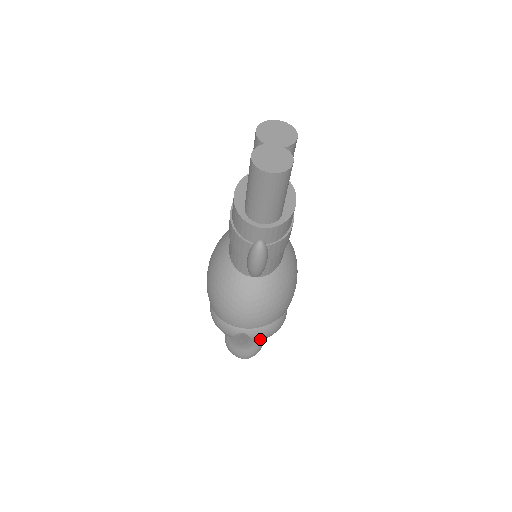
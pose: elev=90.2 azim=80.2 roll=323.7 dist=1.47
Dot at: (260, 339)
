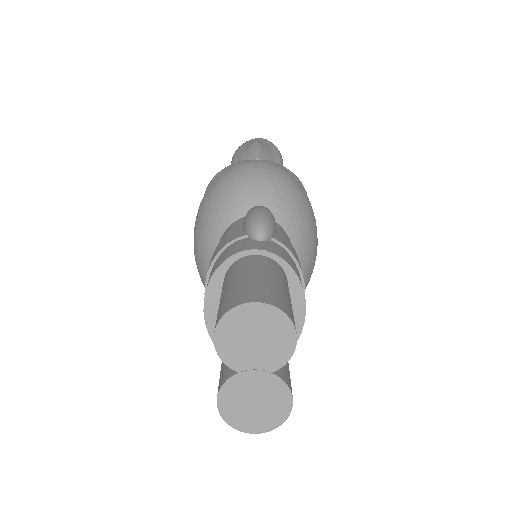
Dot at: occluded
